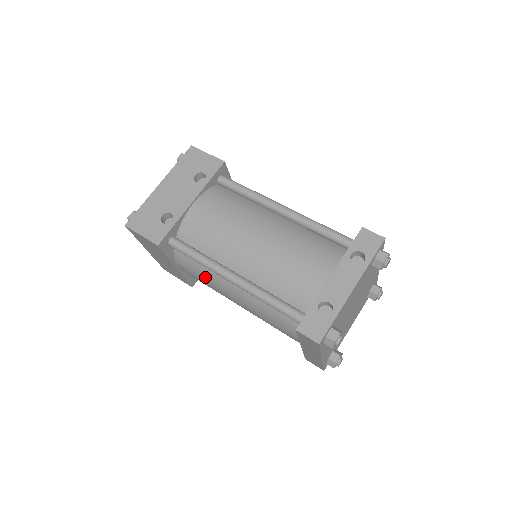
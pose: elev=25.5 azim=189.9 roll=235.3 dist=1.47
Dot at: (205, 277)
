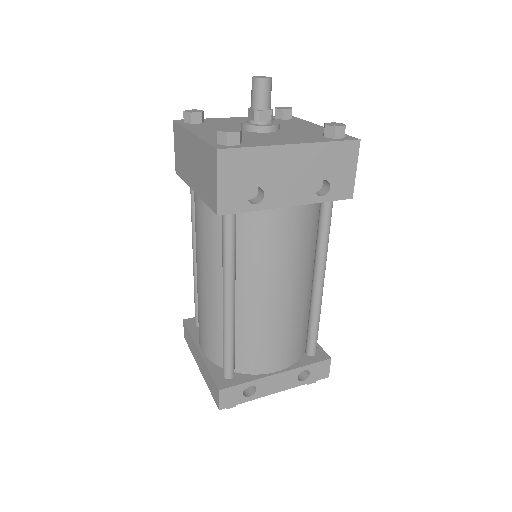
Dot at: (208, 247)
